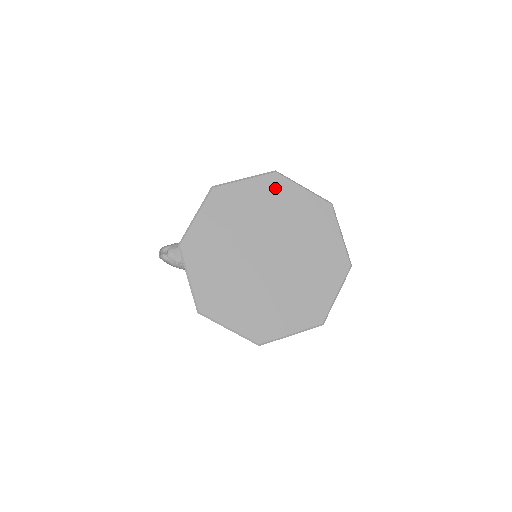
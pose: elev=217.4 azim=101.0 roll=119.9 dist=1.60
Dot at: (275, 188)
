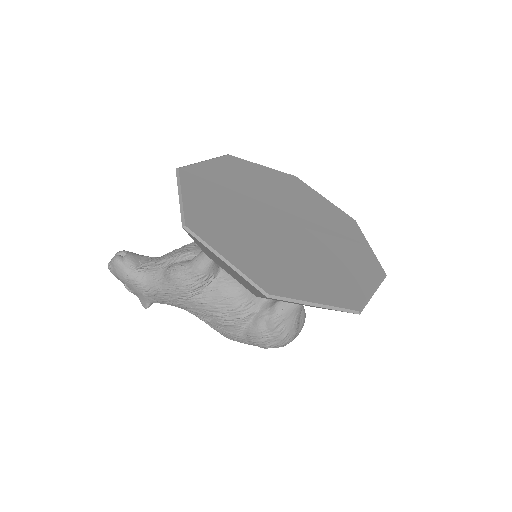
Dot at: (295, 184)
